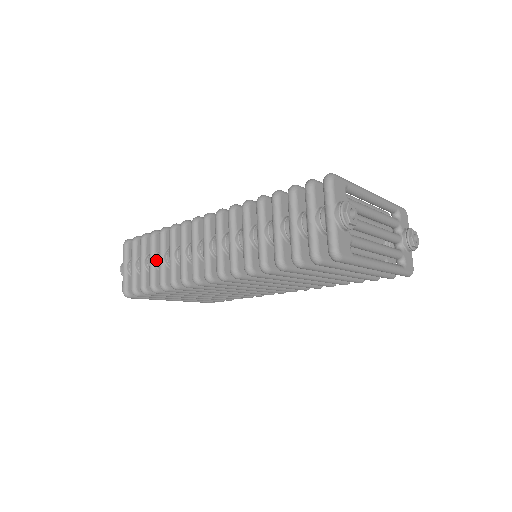
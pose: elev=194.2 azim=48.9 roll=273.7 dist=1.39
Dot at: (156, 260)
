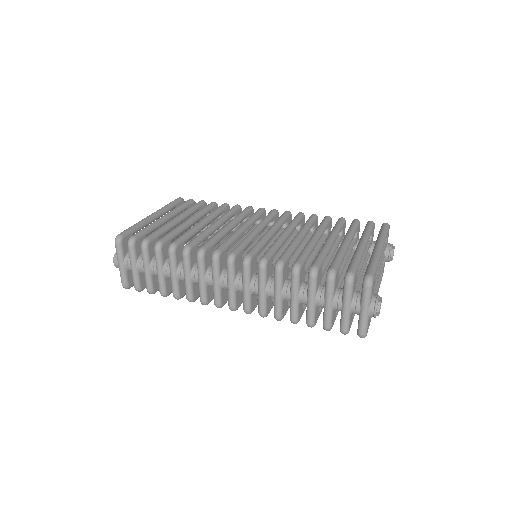
Dot at: (166, 274)
